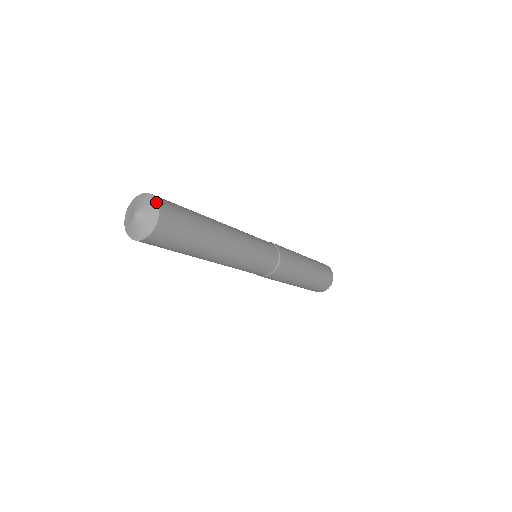
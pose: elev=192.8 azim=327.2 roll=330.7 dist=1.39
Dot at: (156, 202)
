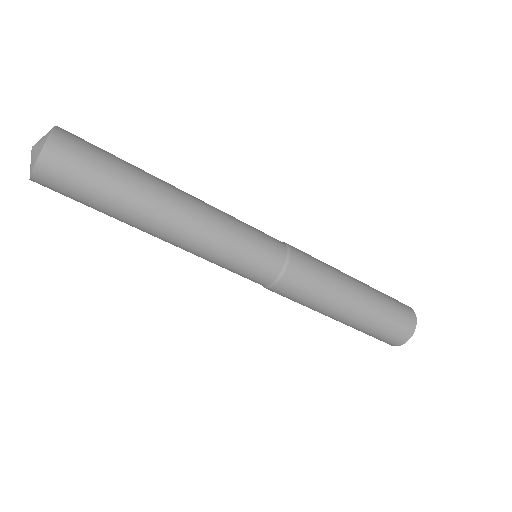
Dot at: (54, 126)
